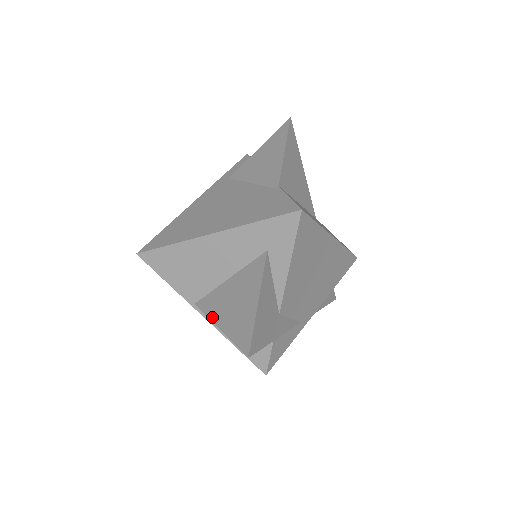
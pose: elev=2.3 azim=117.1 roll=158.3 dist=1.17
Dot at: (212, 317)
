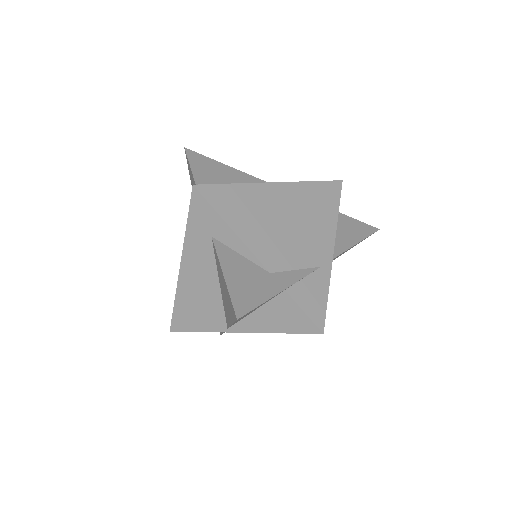
Dot at: (229, 323)
